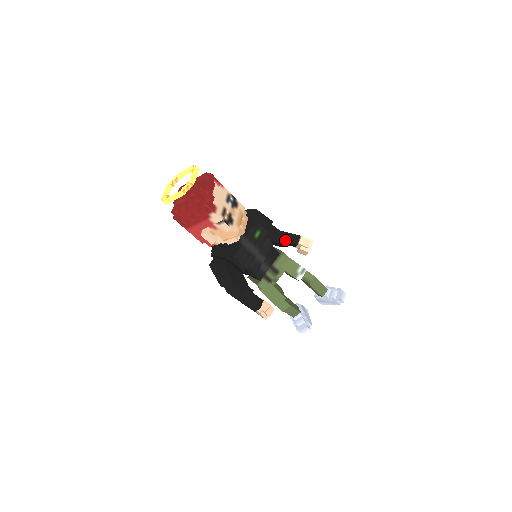
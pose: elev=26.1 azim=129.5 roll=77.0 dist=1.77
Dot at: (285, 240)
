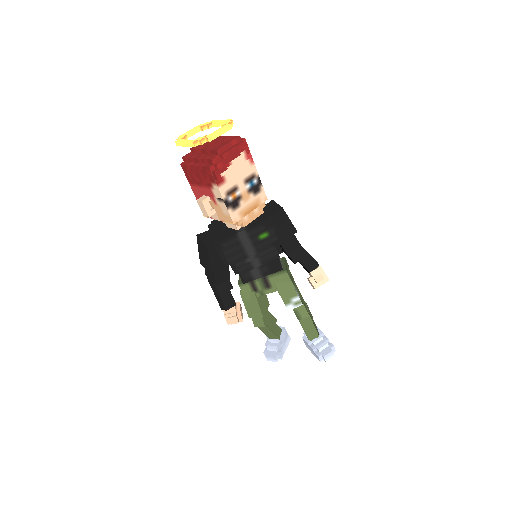
Dot at: (300, 259)
